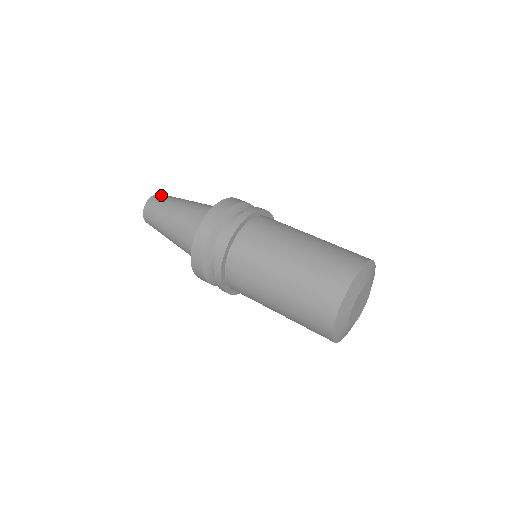
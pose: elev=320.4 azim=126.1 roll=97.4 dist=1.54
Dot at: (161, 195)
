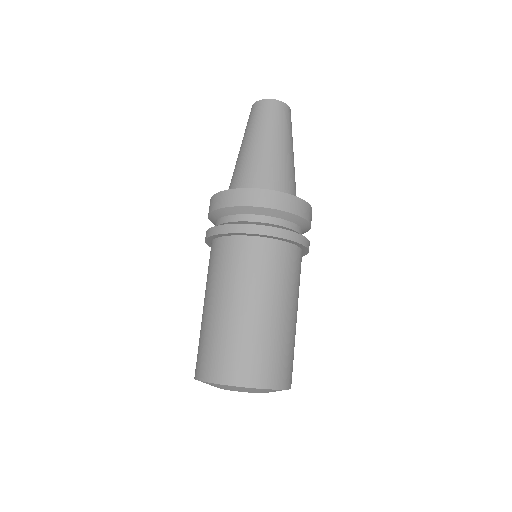
Dot at: (264, 106)
